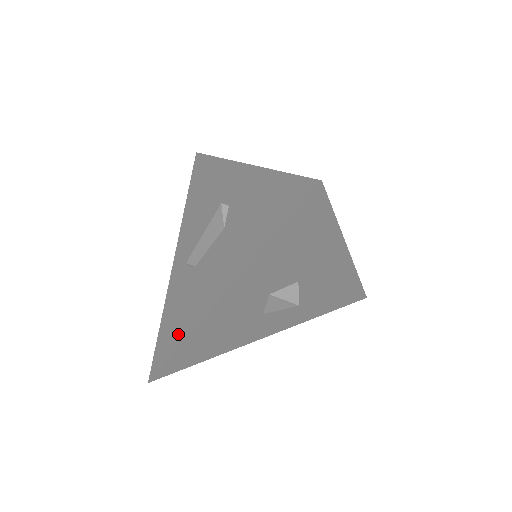
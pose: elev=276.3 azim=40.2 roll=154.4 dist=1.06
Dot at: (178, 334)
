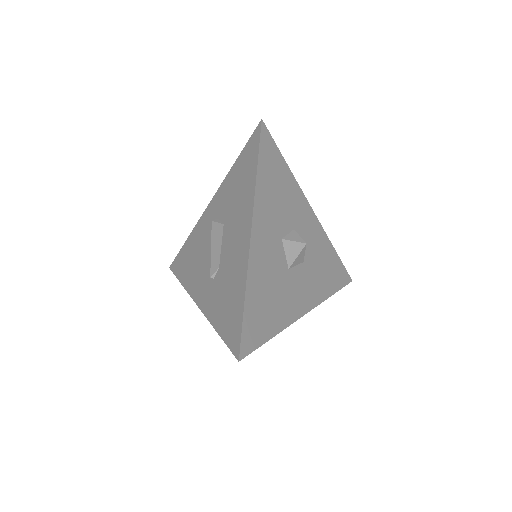
Dot at: (238, 297)
